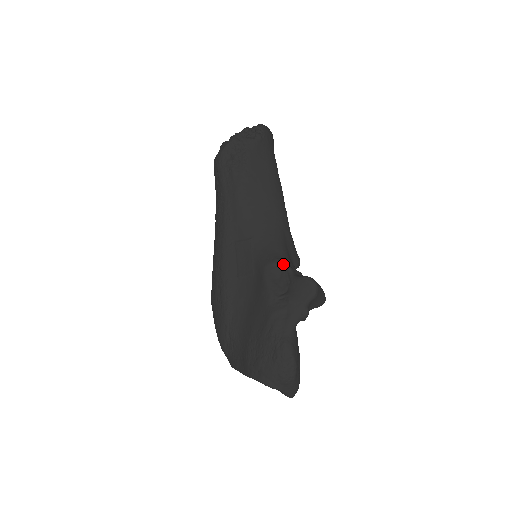
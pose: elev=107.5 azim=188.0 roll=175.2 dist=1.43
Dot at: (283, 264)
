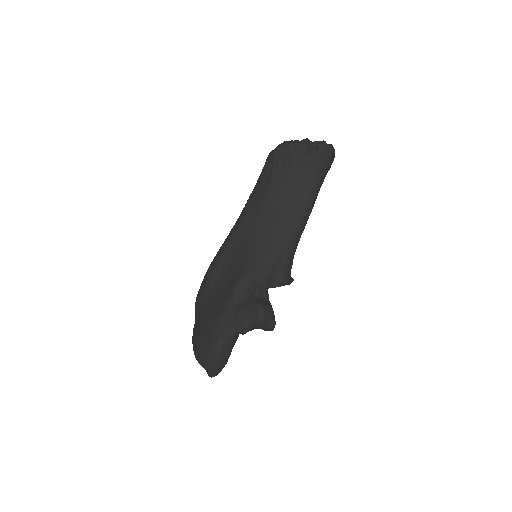
Dot at: (256, 281)
